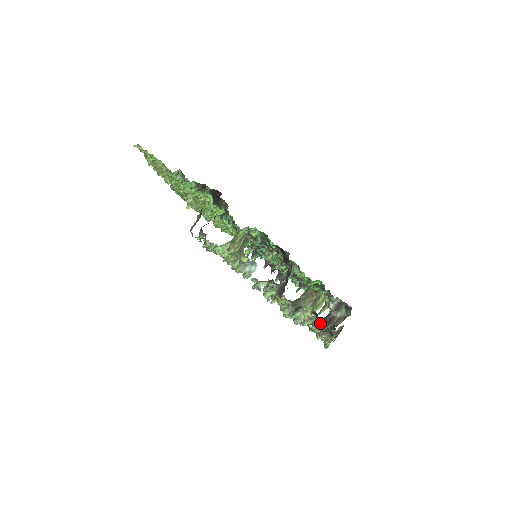
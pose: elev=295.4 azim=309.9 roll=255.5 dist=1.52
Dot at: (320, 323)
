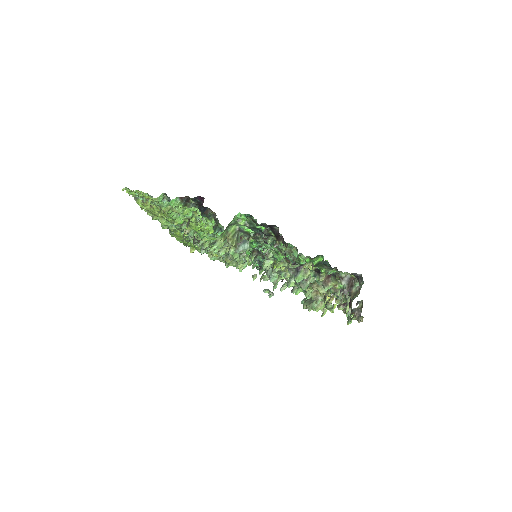
Dot at: occluded
